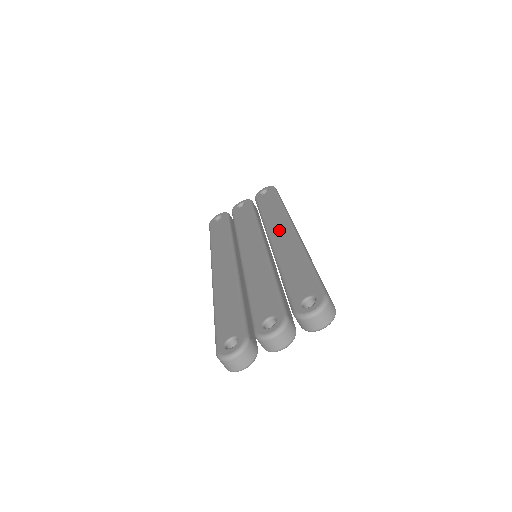
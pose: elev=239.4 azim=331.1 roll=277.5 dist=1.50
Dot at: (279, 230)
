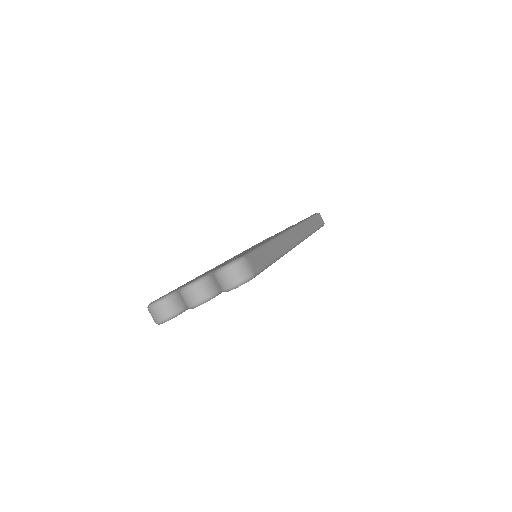
Dot at: occluded
